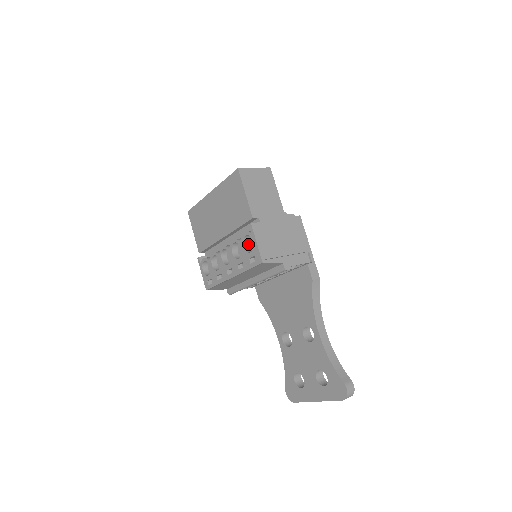
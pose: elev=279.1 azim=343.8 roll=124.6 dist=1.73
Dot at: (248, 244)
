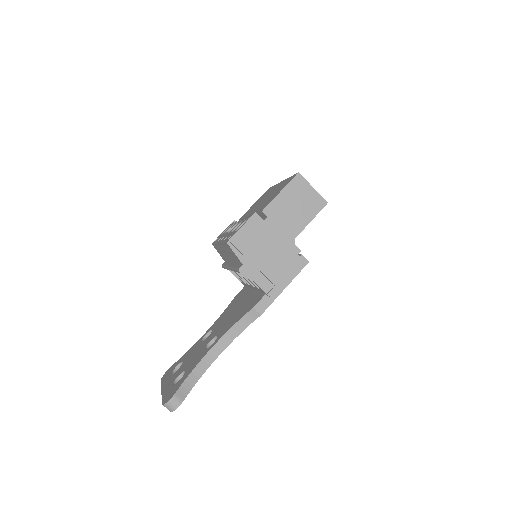
Dot at: occluded
